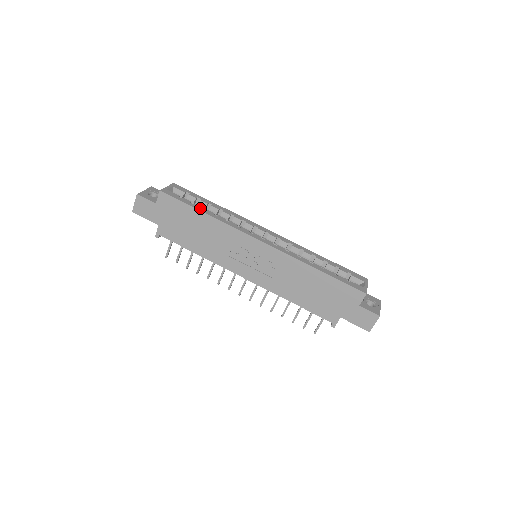
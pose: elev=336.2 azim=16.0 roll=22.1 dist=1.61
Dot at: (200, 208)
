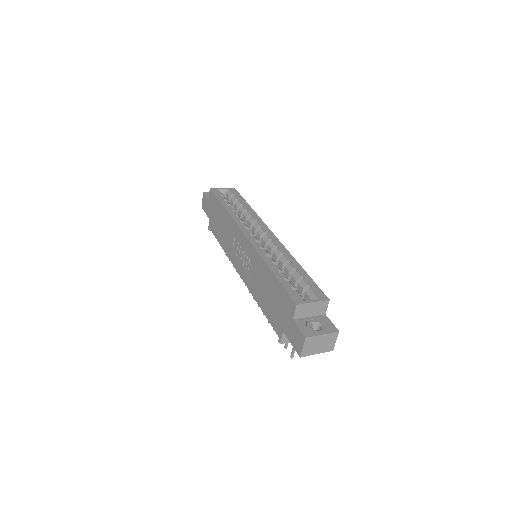
Dot at: (226, 204)
